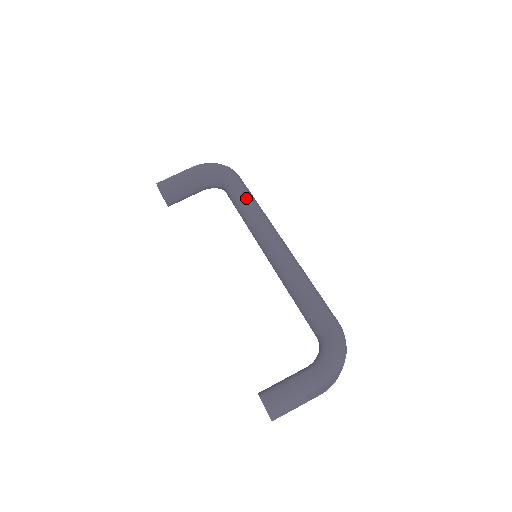
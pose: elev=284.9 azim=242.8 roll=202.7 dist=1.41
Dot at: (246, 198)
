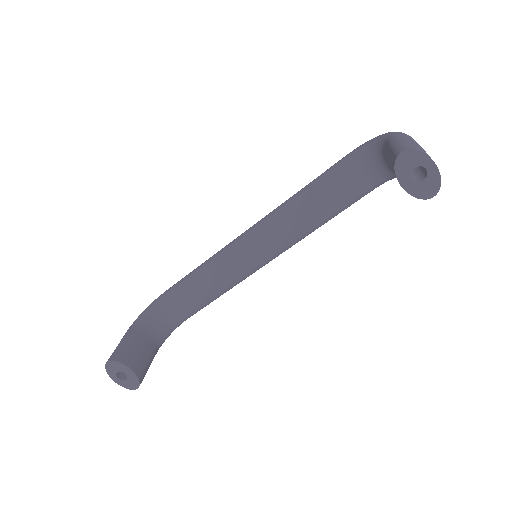
Dot at: (197, 267)
